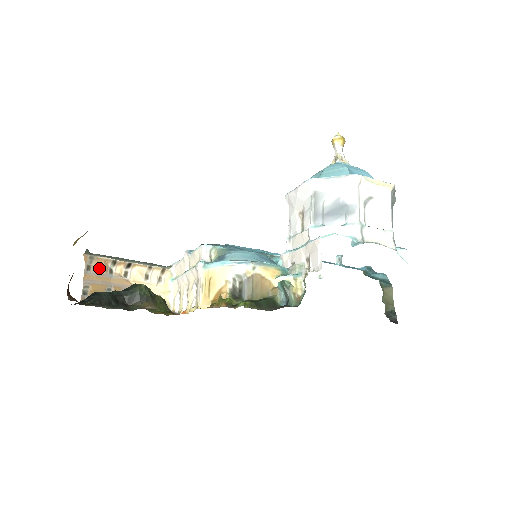
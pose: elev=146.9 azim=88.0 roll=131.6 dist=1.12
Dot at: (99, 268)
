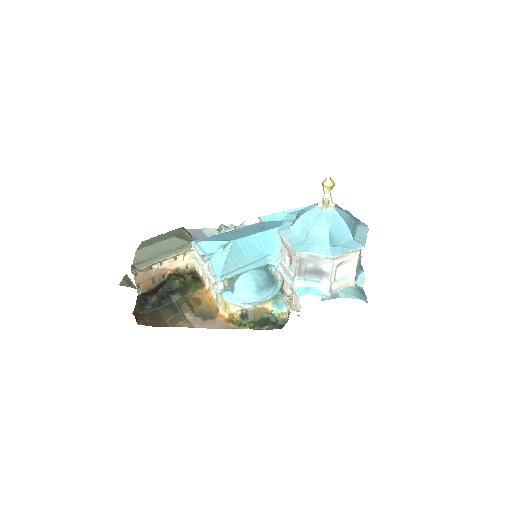
Dot at: (143, 272)
